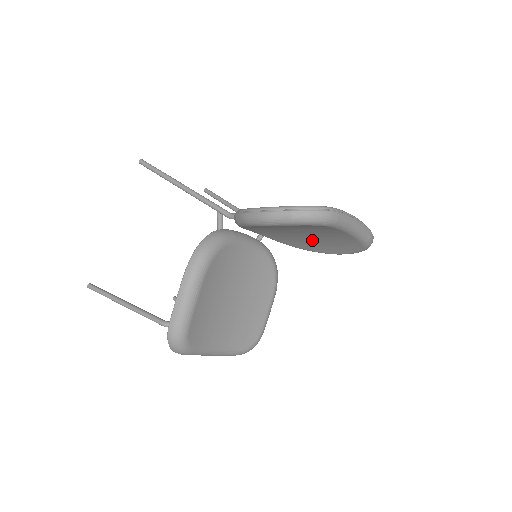
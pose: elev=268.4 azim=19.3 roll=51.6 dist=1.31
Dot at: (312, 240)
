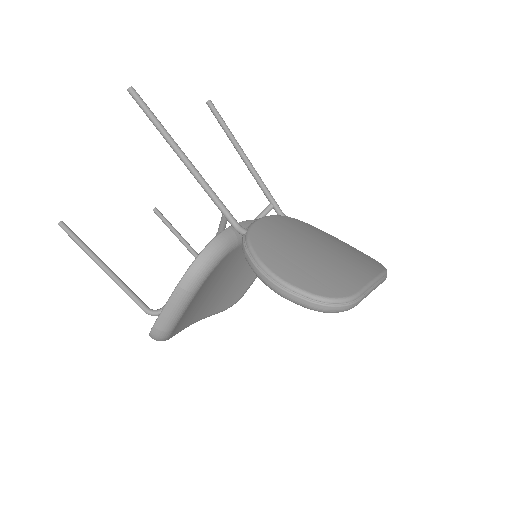
Dot at: occluded
